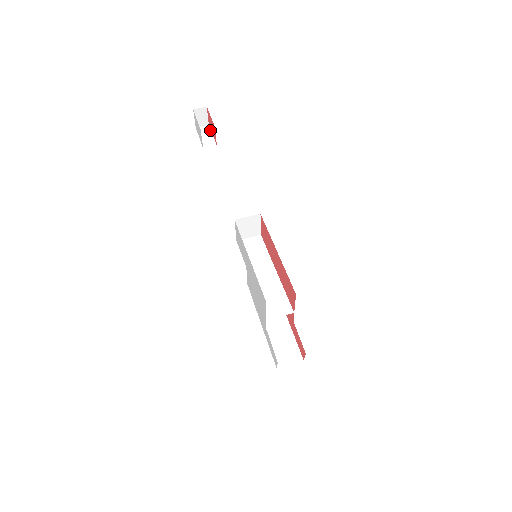
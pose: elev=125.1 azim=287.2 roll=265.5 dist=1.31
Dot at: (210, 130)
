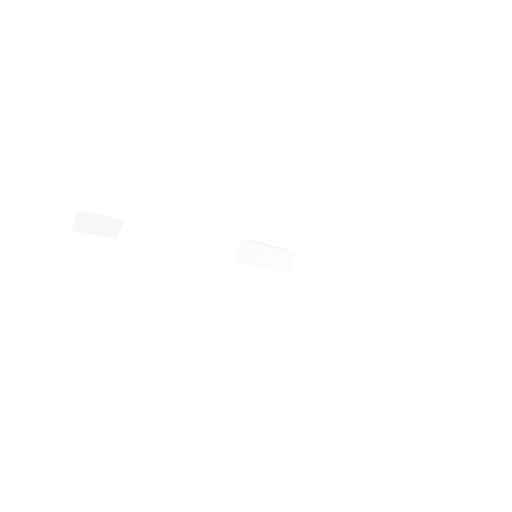
Dot at: (90, 214)
